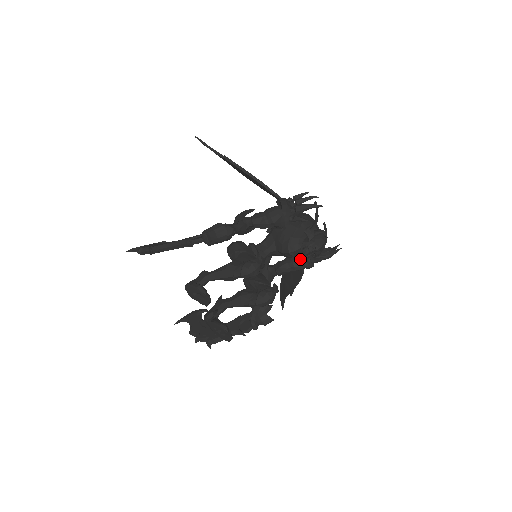
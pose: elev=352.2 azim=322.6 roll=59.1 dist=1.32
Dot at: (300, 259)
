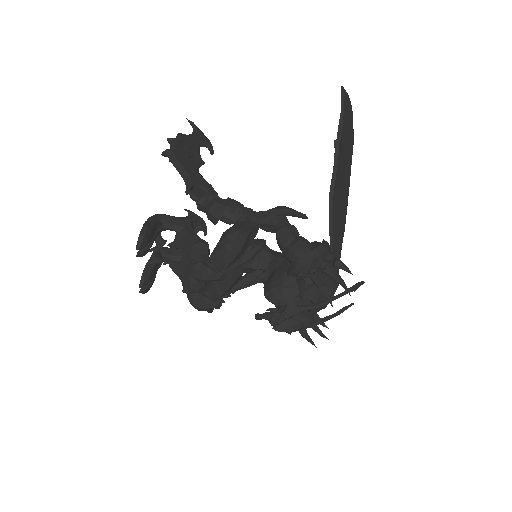
Dot at: occluded
